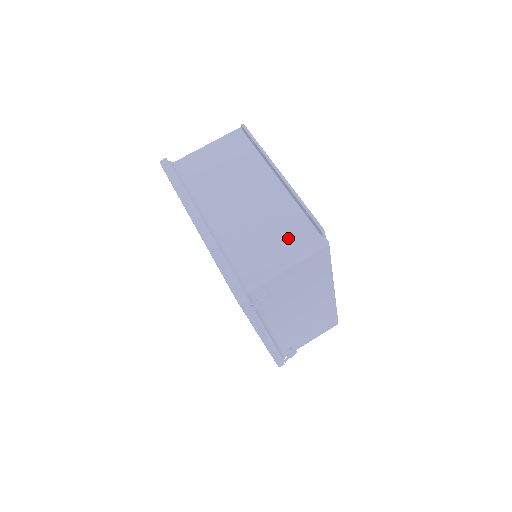
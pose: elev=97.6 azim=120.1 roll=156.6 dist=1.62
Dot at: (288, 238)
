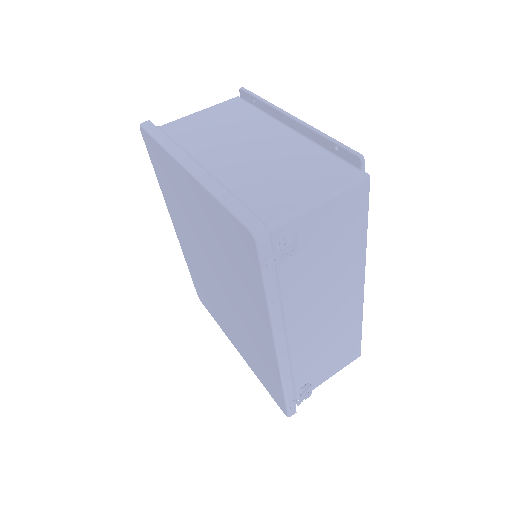
Dot at: (315, 175)
